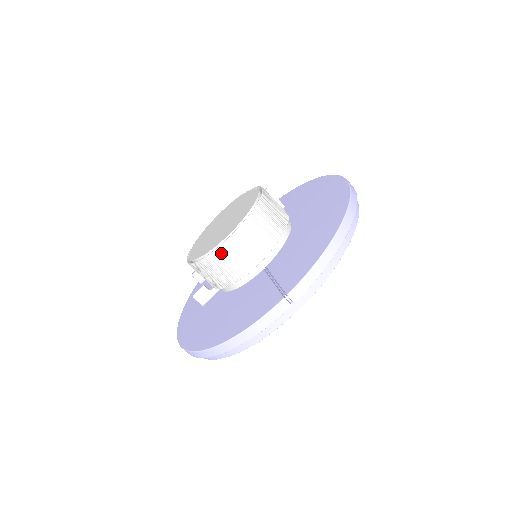
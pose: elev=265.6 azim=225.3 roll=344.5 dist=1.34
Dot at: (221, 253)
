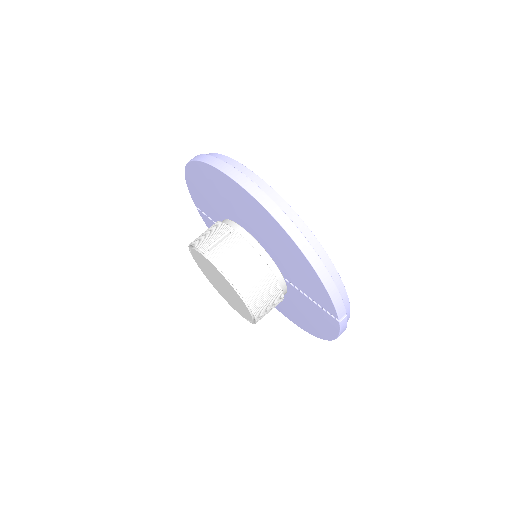
Dot at: (260, 318)
